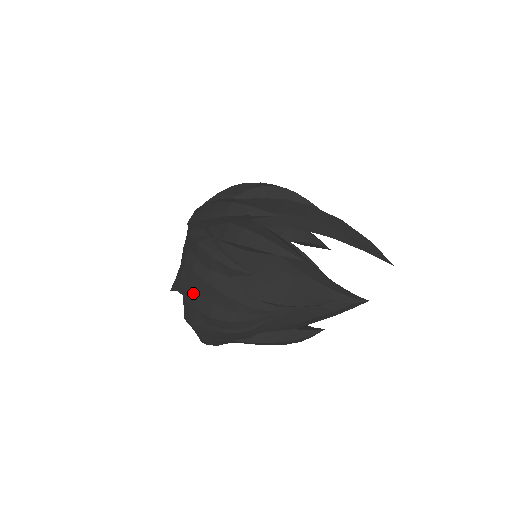
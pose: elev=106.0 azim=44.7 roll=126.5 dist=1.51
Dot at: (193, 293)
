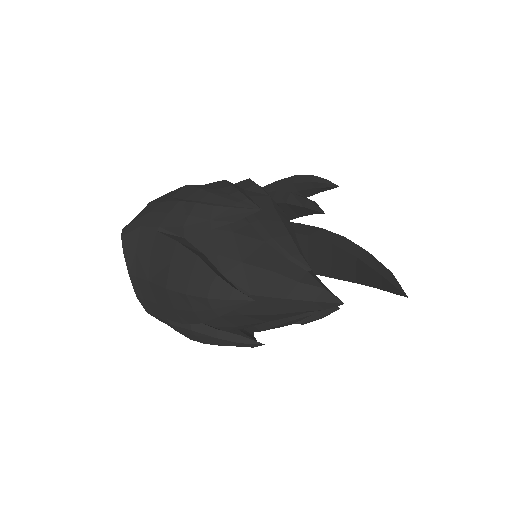
Dot at: occluded
